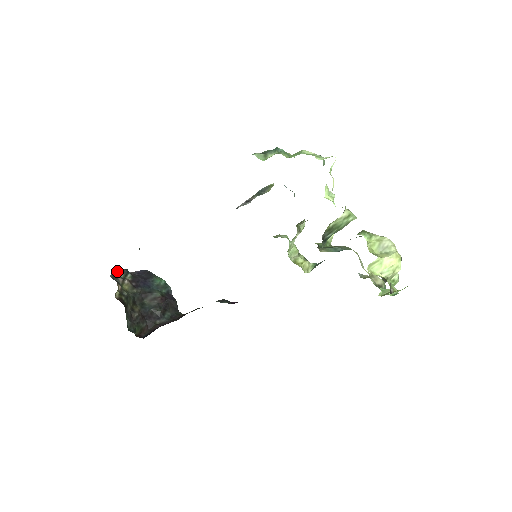
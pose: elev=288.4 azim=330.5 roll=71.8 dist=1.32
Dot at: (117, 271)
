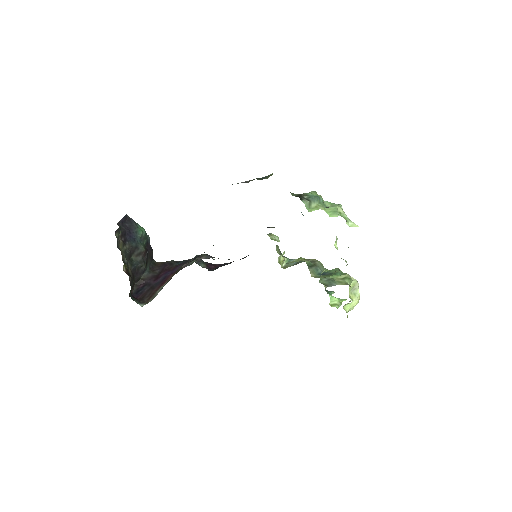
Dot at: (115, 232)
